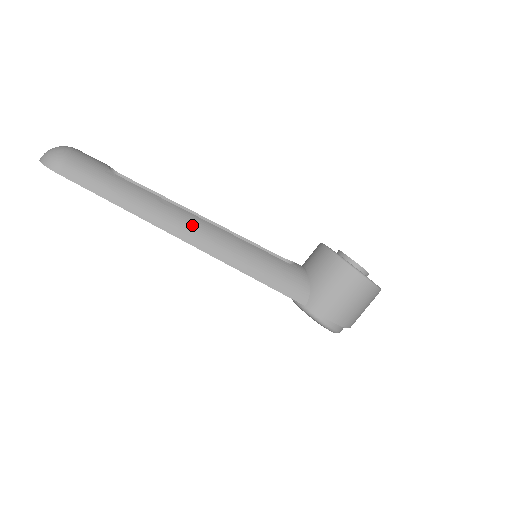
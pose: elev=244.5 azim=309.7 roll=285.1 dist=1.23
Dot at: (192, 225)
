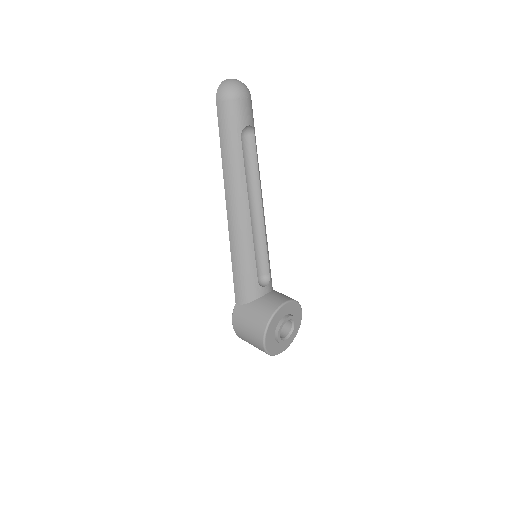
Dot at: (238, 205)
